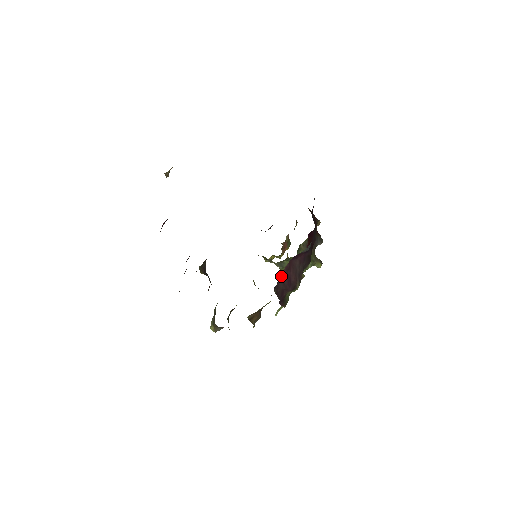
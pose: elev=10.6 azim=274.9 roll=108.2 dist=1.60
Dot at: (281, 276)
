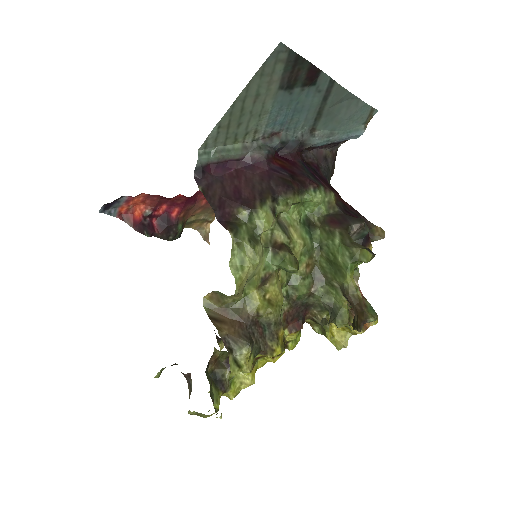
Dot at: (219, 180)
